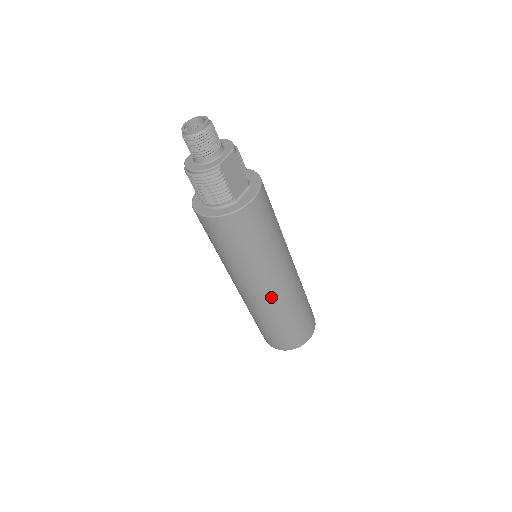
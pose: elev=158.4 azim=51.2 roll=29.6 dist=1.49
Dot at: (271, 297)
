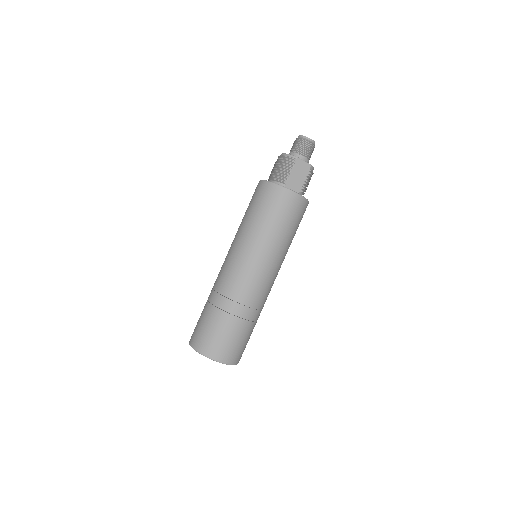
Dot at: (236, 276)
